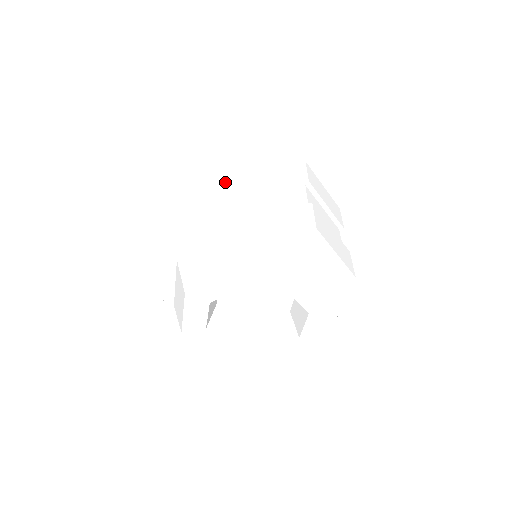
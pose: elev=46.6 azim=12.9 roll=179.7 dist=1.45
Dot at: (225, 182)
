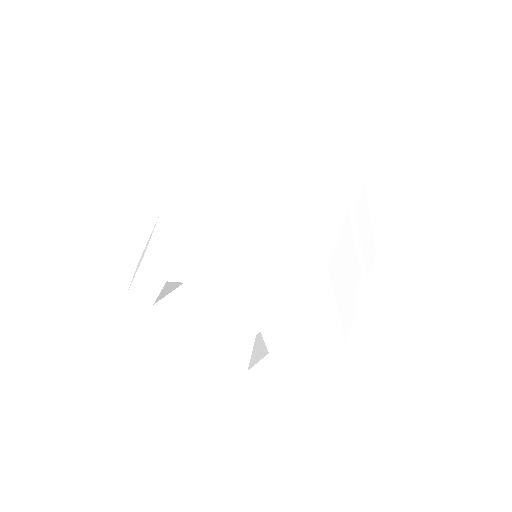
Dot at: occluded
